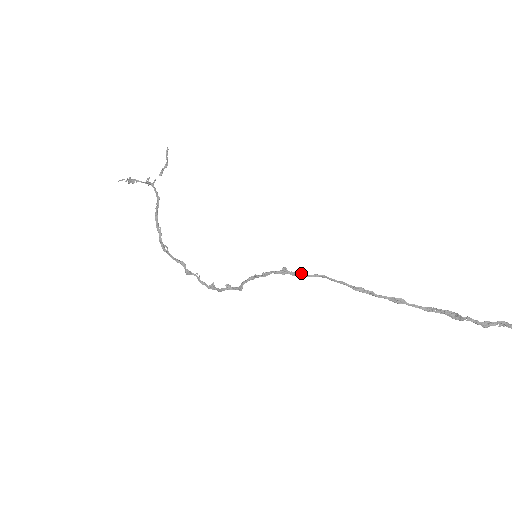
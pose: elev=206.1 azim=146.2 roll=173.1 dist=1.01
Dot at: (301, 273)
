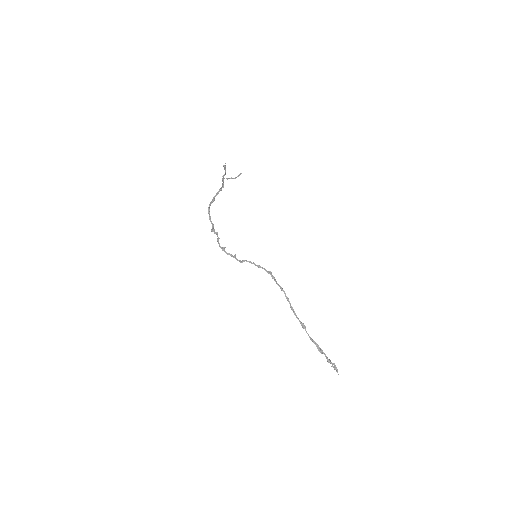
Dot at: occluded
